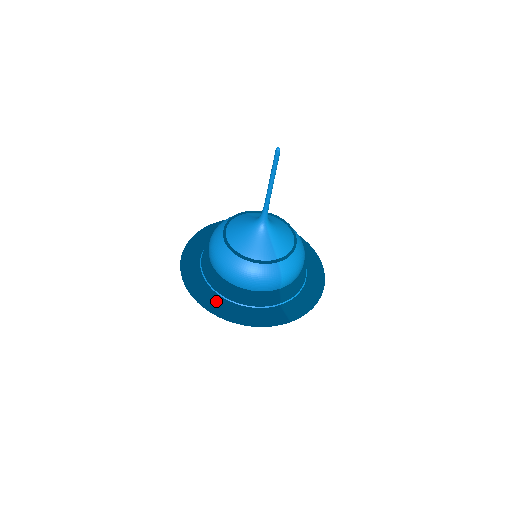
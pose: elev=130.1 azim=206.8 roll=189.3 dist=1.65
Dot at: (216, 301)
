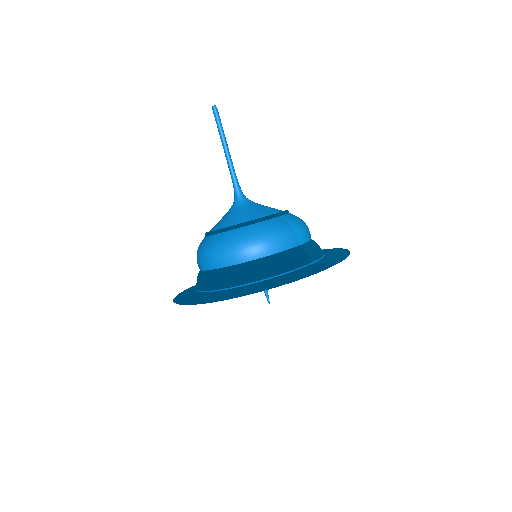
Dot at: (237, 290)
